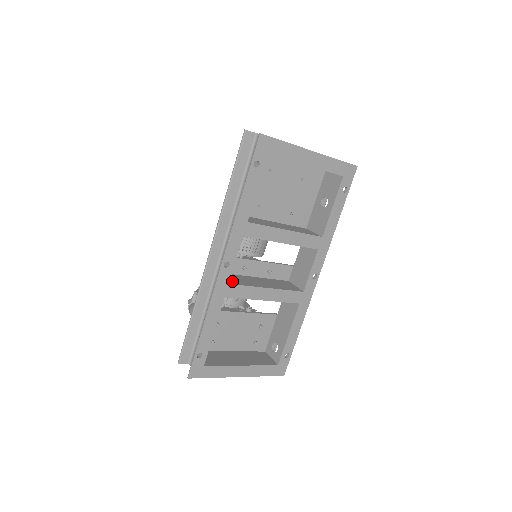
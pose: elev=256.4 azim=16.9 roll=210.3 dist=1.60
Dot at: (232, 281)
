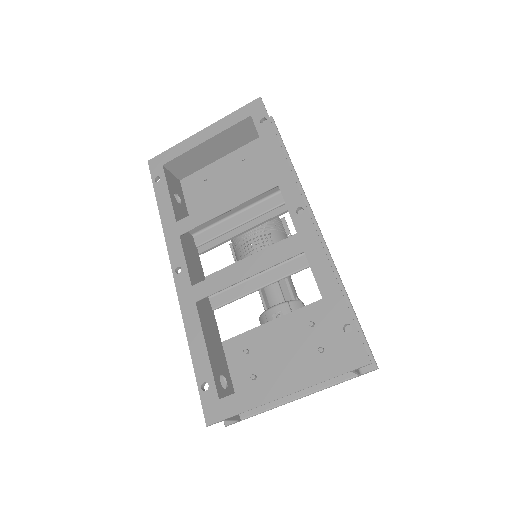
Dot at: occluded
